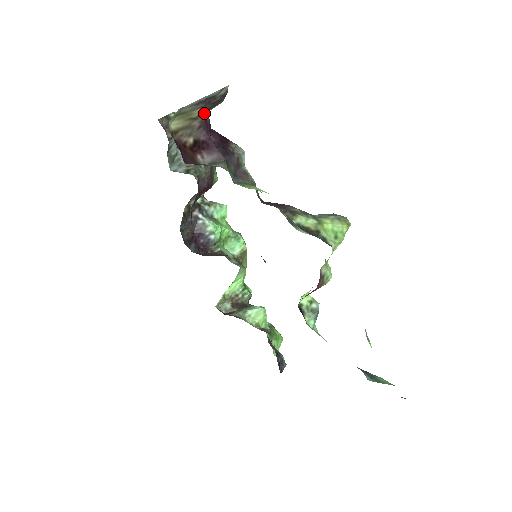
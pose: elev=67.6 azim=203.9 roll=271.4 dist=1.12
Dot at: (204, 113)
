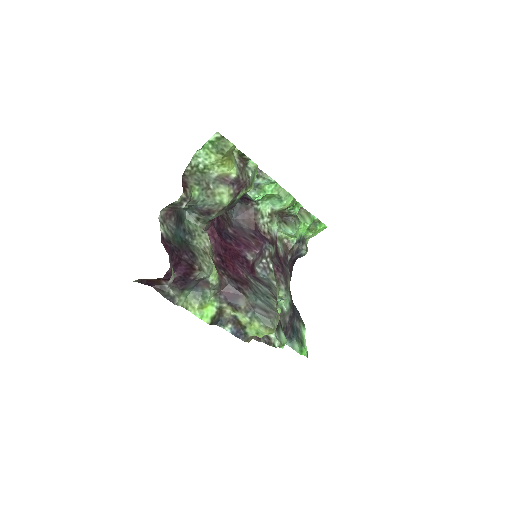
Dot at: occluded
